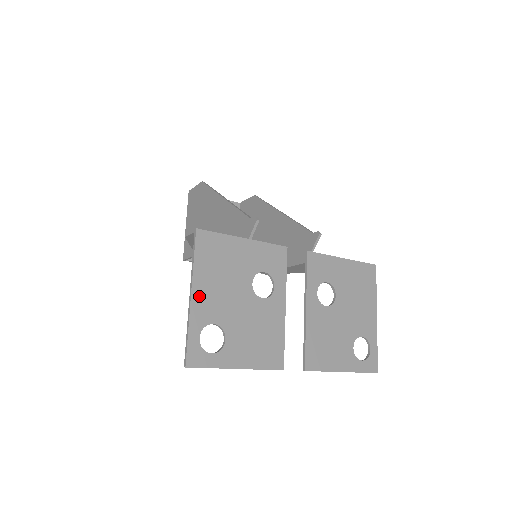
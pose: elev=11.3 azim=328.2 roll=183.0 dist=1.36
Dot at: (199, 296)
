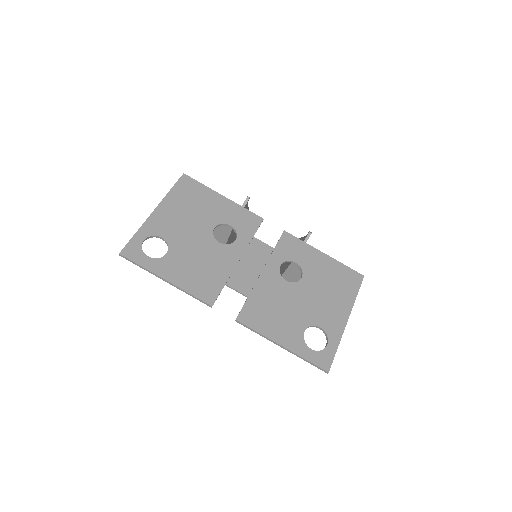
Dot at: (160, 214)
